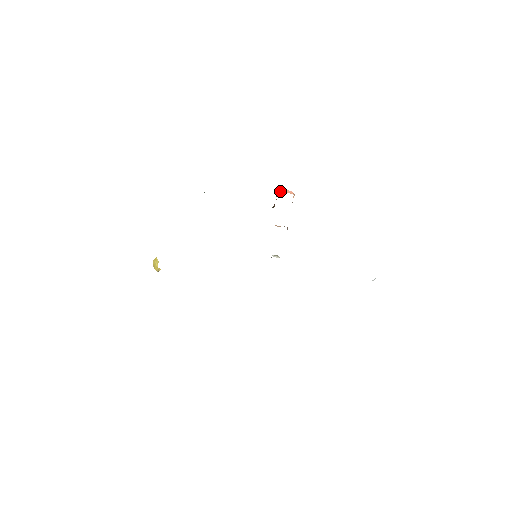
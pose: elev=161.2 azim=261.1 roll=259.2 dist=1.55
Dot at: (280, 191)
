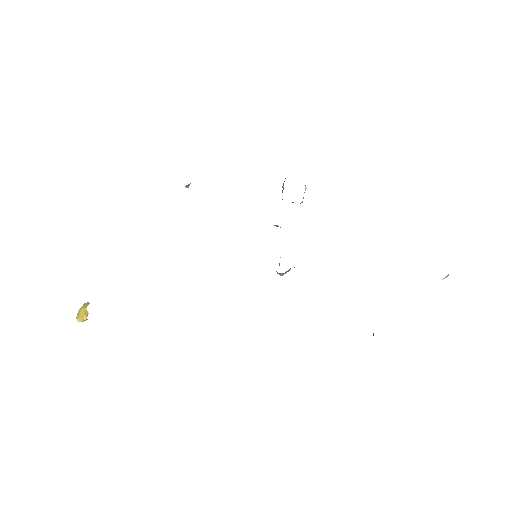
Dot at: occluded
